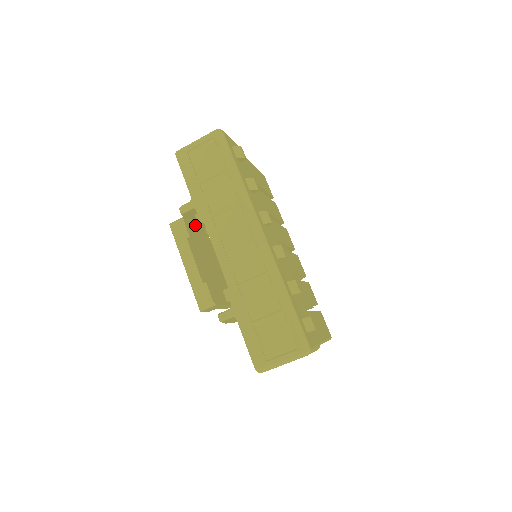
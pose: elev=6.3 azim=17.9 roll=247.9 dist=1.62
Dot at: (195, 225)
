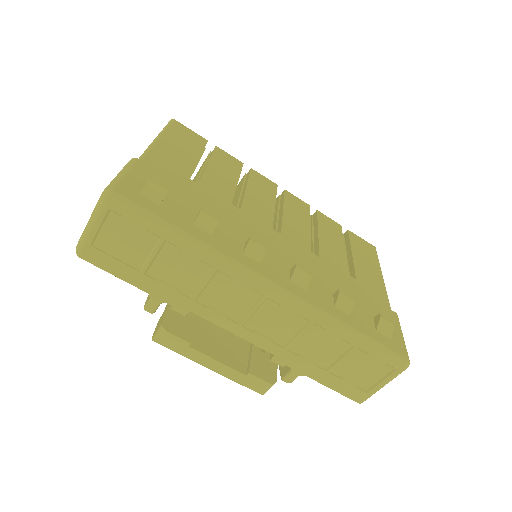
Dot at: occluded
